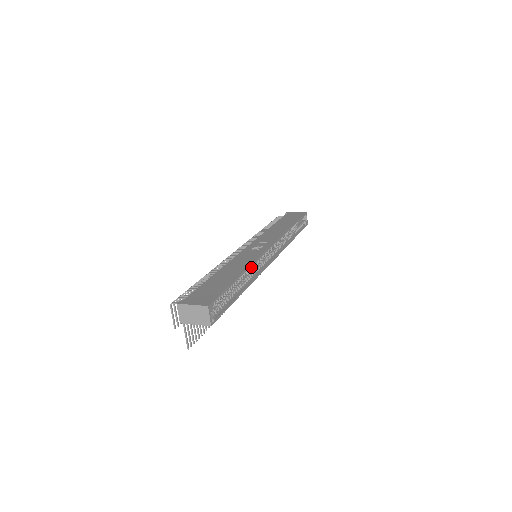
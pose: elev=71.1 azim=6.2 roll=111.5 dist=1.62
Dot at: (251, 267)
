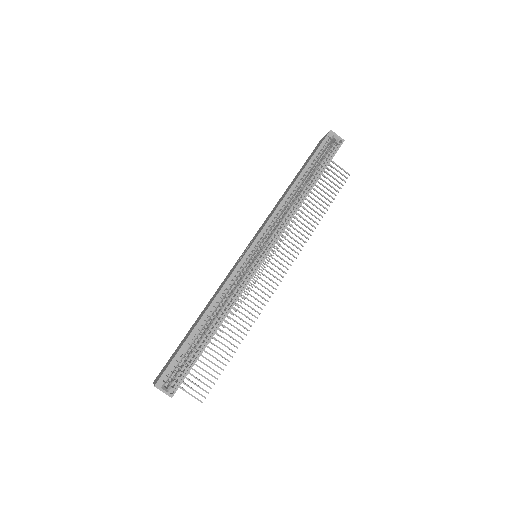
Dot at: (224, 293)
